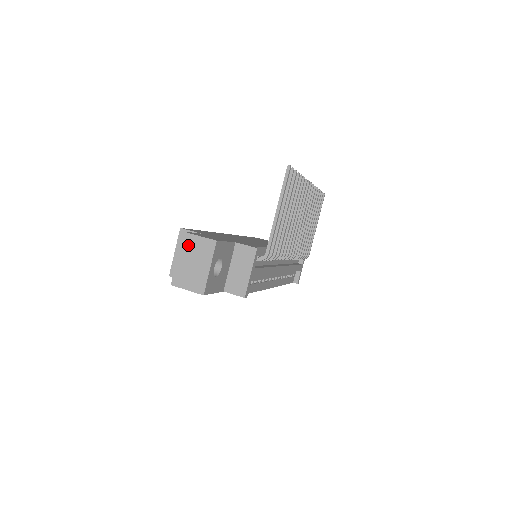
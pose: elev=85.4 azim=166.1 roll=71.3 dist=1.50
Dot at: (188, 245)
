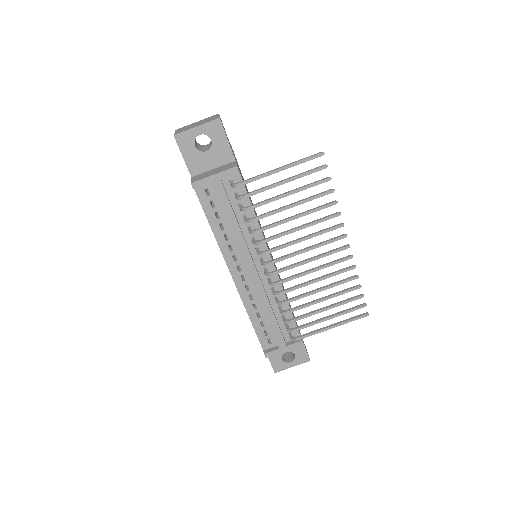
Dot at: (210, 118)
